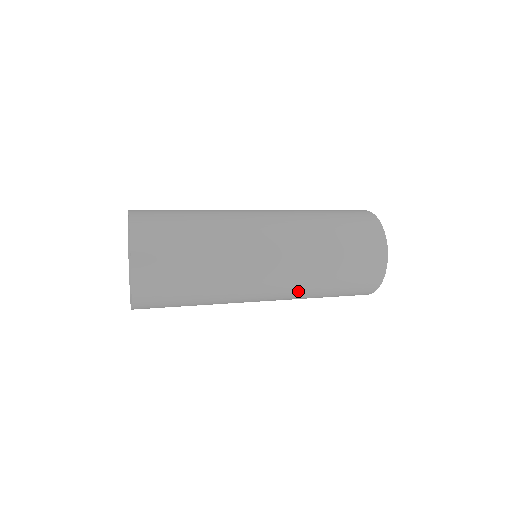
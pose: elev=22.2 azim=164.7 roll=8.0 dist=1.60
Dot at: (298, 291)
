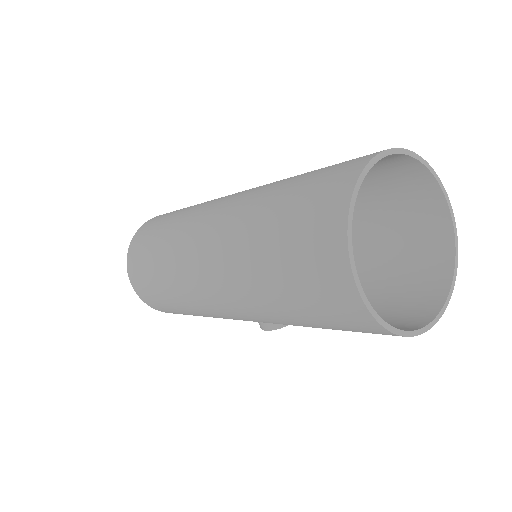
Dot at: (229, 260)
